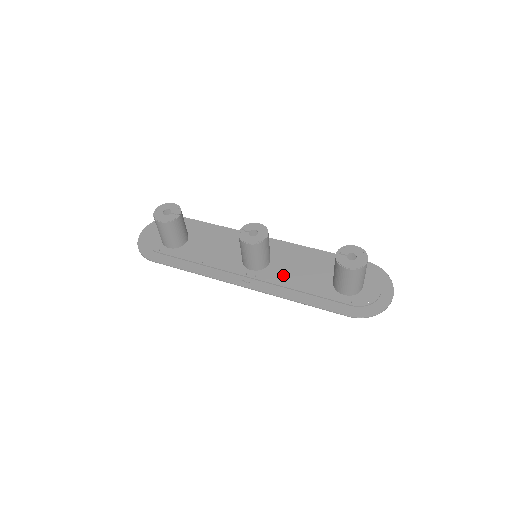
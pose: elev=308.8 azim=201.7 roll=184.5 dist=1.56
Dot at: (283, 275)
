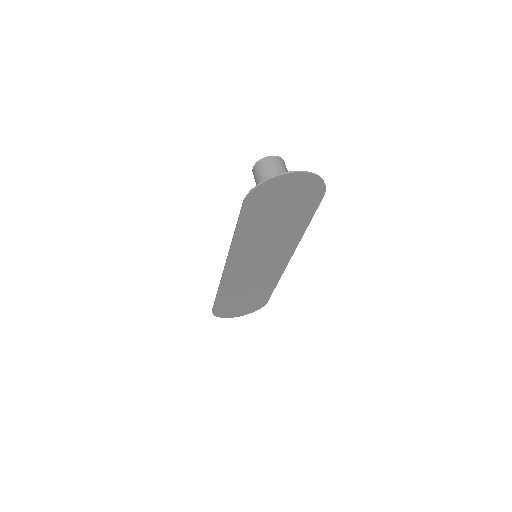
Dot at: occluded
